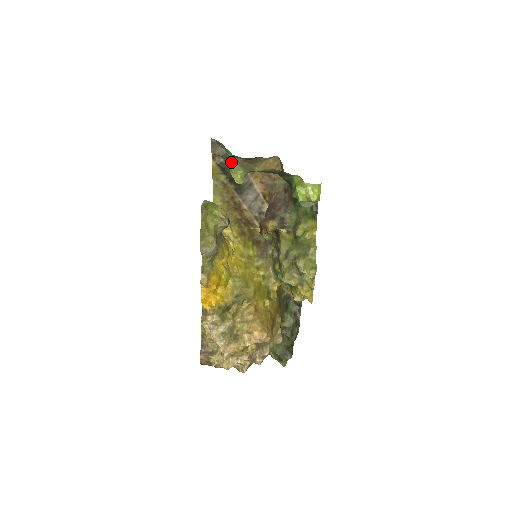
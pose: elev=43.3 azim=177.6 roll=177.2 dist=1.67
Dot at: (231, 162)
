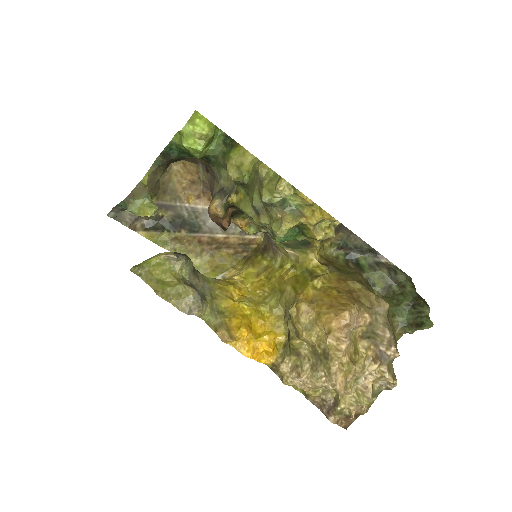
Dot at: (127, 207)
